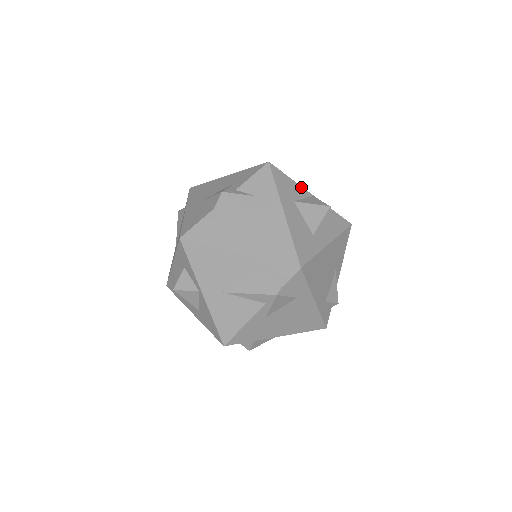
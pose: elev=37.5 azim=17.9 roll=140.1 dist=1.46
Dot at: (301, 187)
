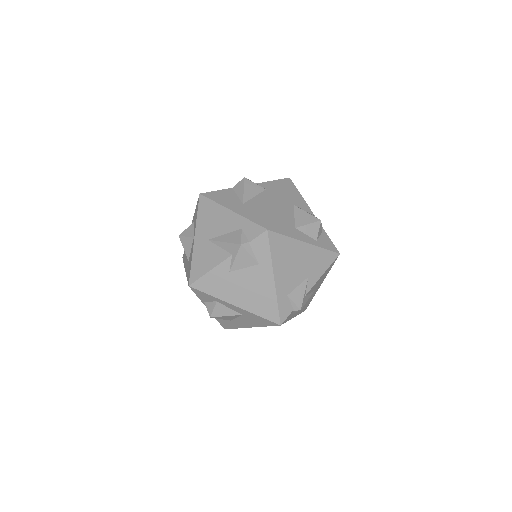
Dot at: (307, 205)
